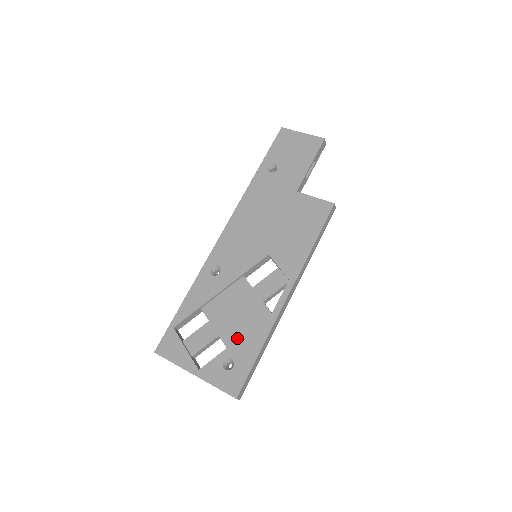
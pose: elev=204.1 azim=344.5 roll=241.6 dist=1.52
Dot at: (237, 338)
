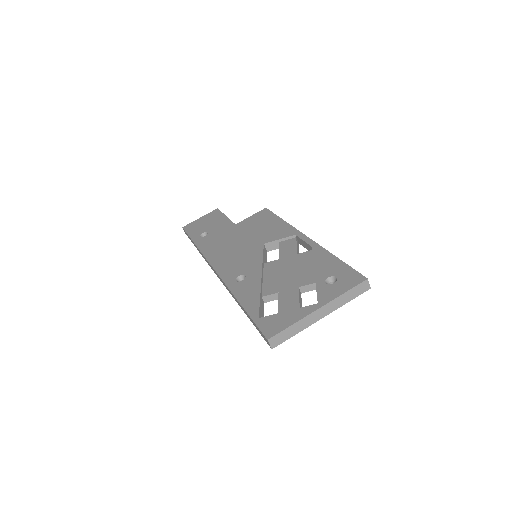
Dot at: (312, 274)
